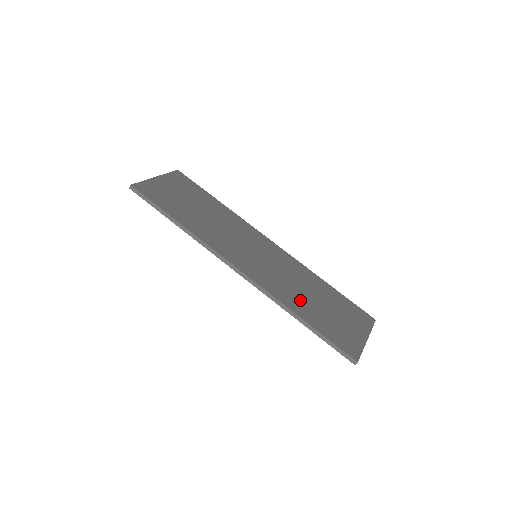
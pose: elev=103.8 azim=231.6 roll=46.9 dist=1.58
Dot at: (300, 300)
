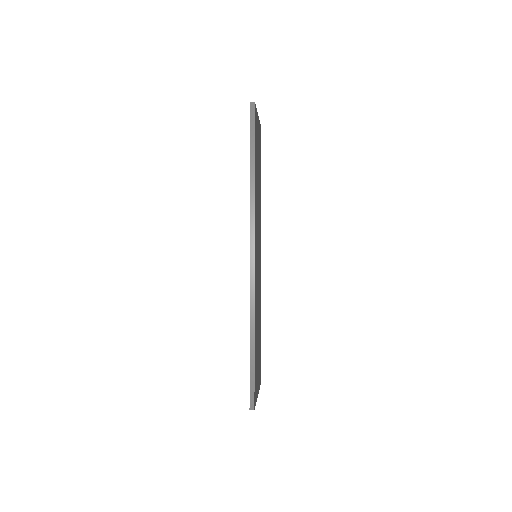
Dot at: occluded
